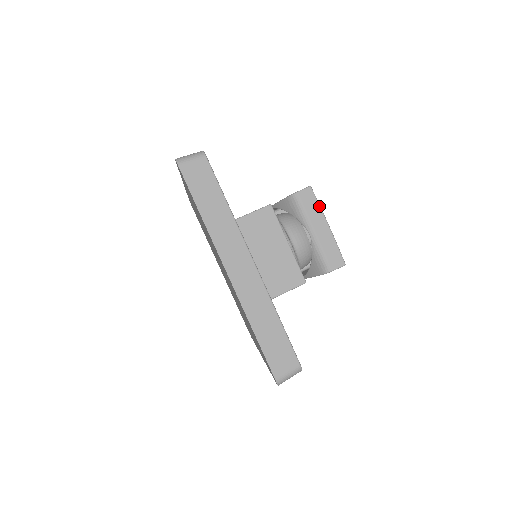
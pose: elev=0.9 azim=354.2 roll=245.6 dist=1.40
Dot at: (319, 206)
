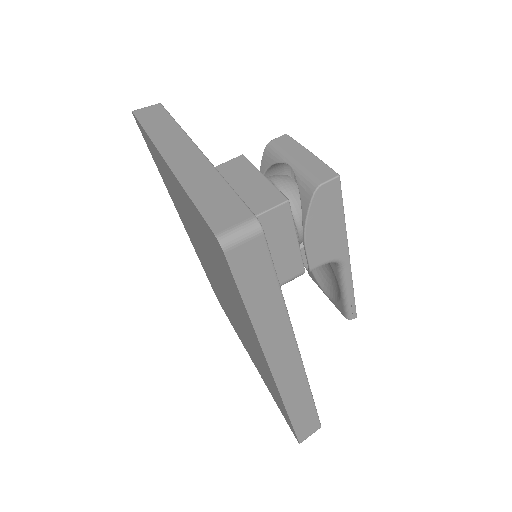
Dot at: (297, 143)
